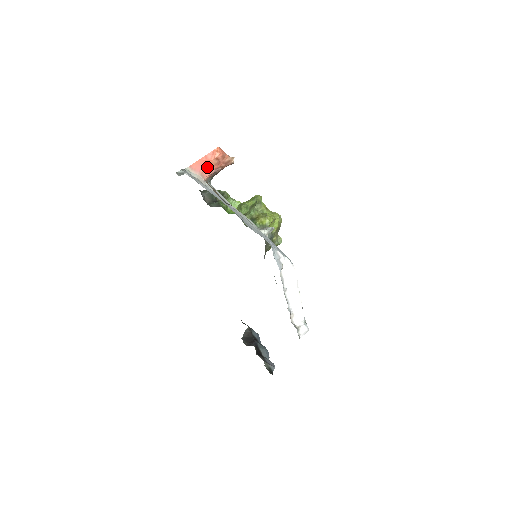
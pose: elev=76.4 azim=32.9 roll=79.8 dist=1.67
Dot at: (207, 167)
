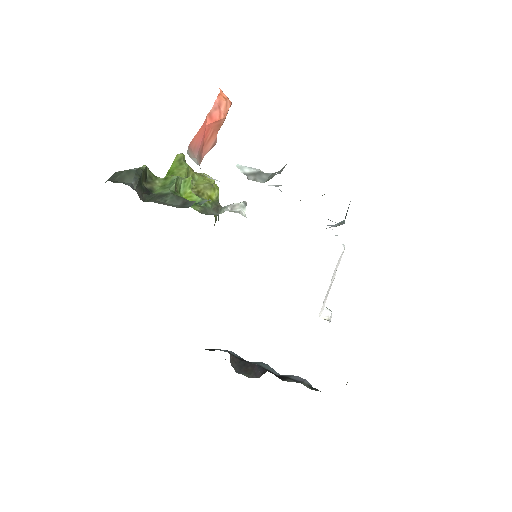
Dot at: (209, 137)
